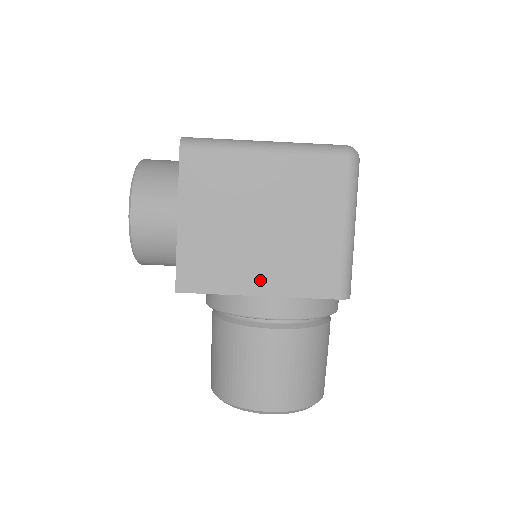
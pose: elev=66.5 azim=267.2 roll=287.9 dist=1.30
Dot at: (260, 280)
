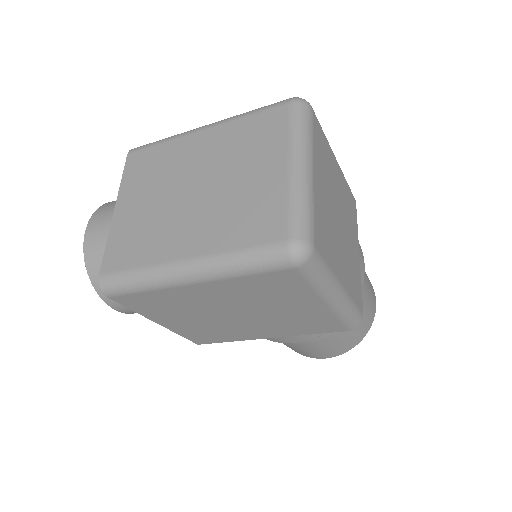
Dot at: (263, 333)
